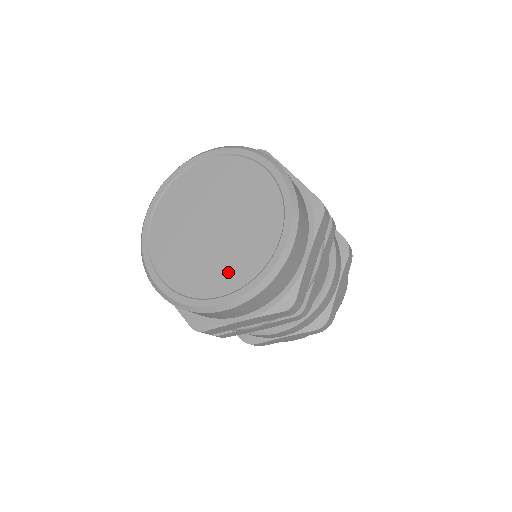
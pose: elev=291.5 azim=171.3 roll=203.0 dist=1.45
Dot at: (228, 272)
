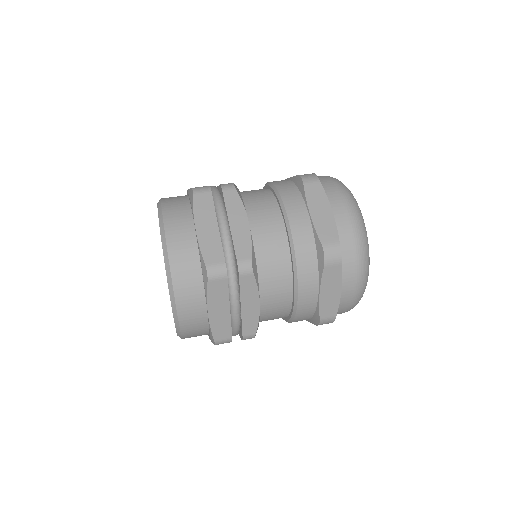
Dot at: occluded
